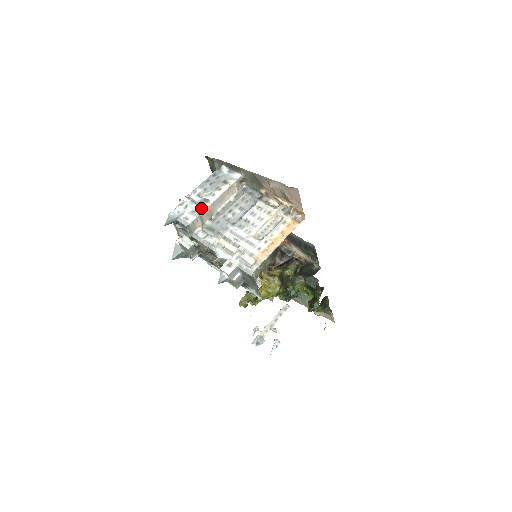
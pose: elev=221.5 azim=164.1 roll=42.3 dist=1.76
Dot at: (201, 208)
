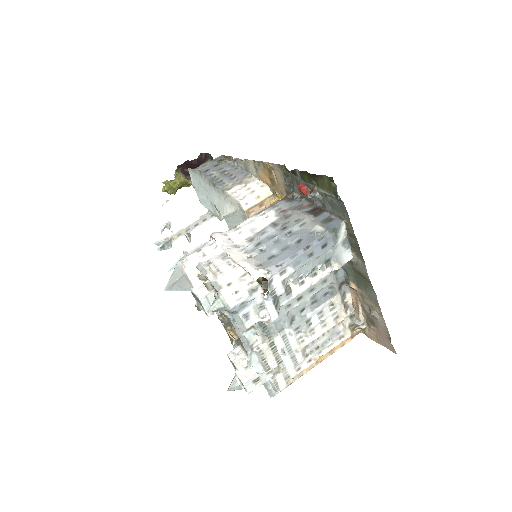
Dot at: (277, 312)
